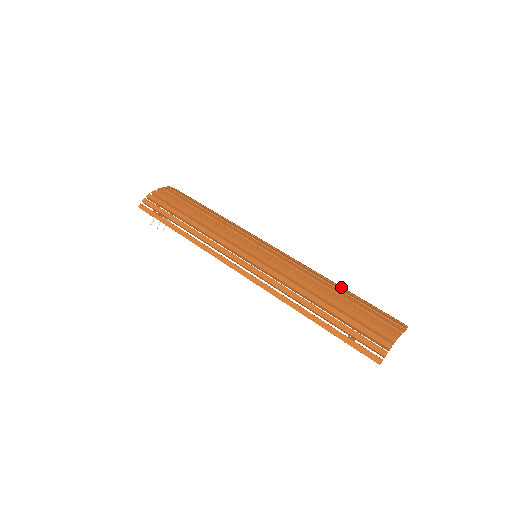
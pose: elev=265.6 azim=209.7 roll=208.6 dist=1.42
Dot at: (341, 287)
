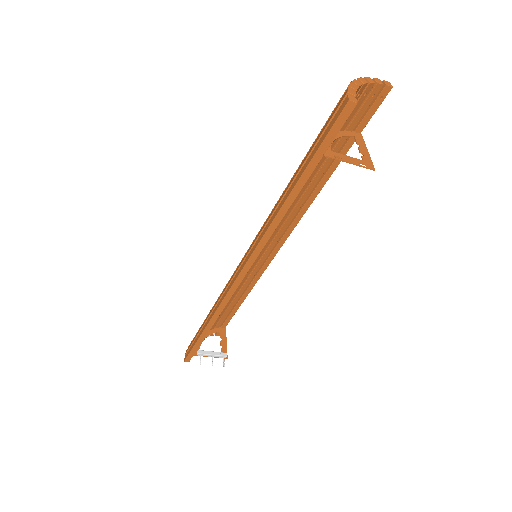
Dot at: occluded
